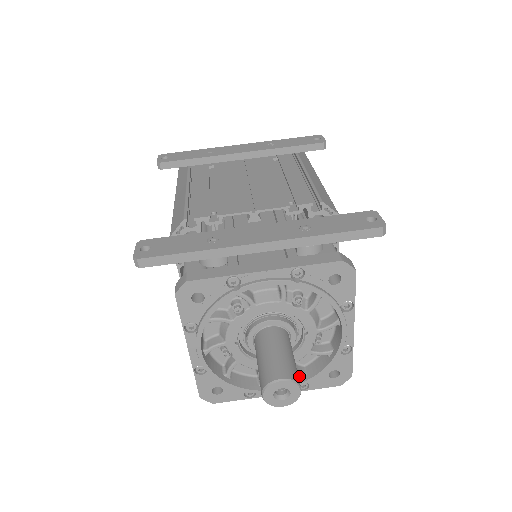
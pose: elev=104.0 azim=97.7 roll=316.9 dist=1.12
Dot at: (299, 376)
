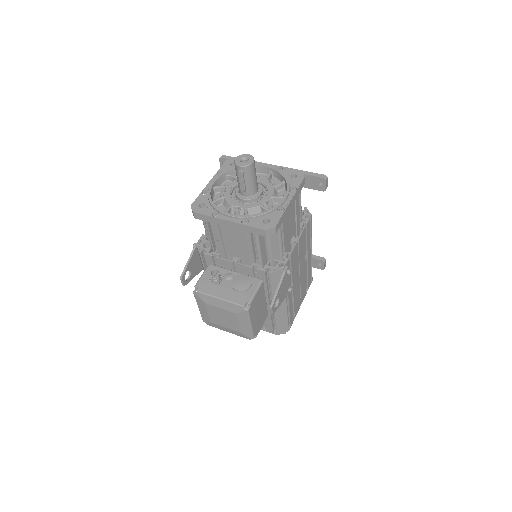
Dot at: (247, 216)
